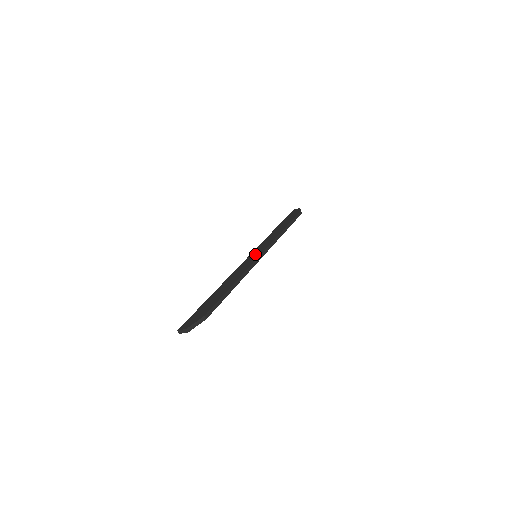
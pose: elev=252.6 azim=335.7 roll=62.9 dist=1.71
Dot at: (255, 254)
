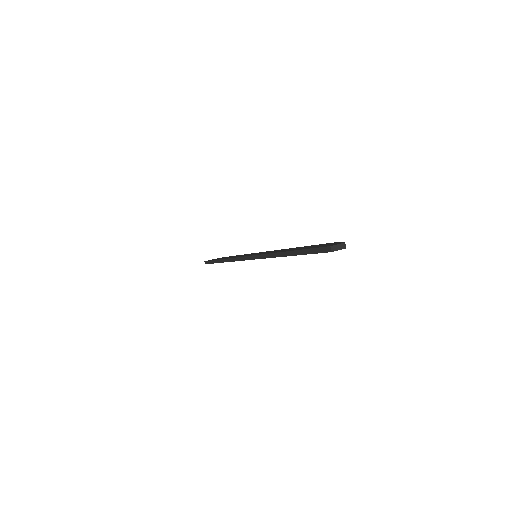
Dot at: occluded
